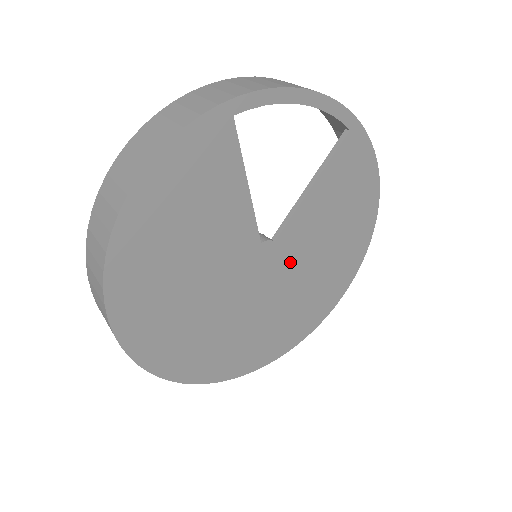
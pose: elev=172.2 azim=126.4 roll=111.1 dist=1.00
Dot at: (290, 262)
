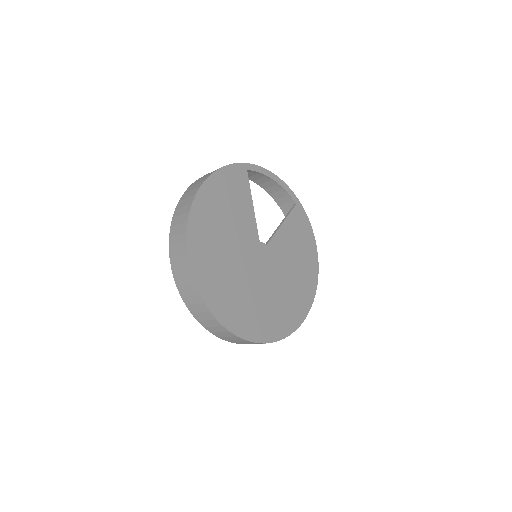
Dot at: (275, 265)
